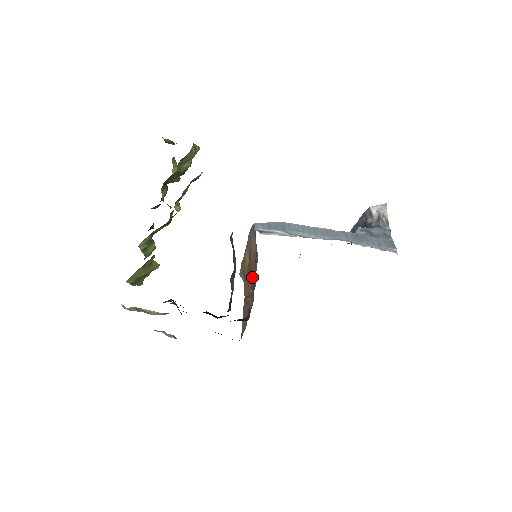
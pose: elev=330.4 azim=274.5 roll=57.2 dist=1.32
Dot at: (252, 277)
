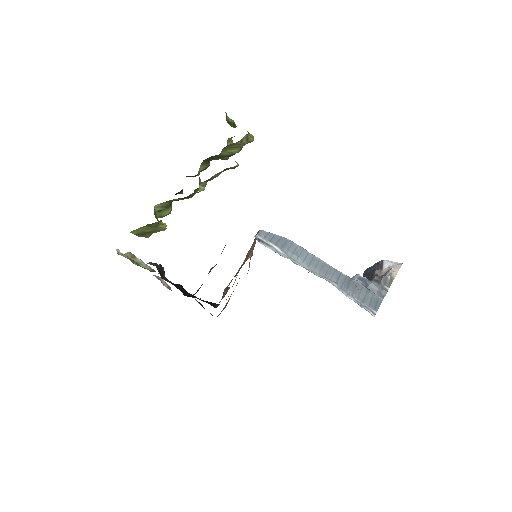
Dot at: (236, 274)
